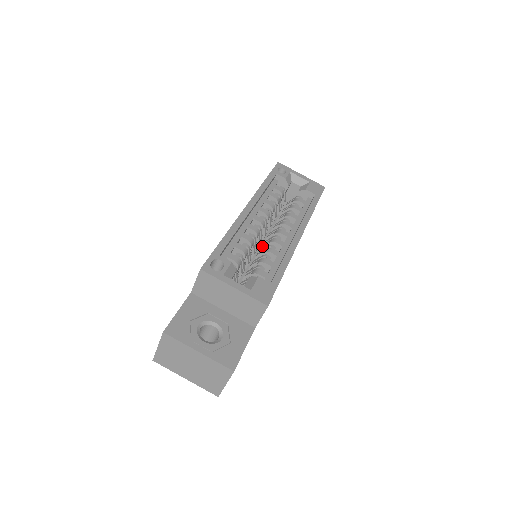
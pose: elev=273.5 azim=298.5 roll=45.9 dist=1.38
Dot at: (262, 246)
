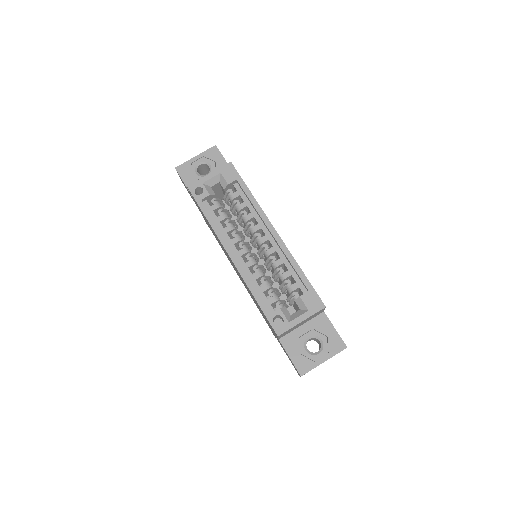
Dot at: (261, 258)
